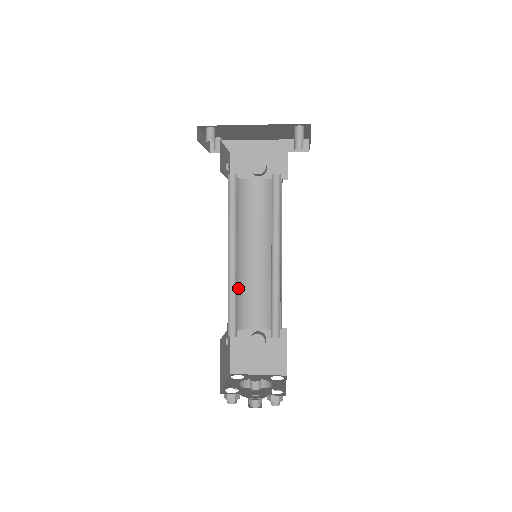
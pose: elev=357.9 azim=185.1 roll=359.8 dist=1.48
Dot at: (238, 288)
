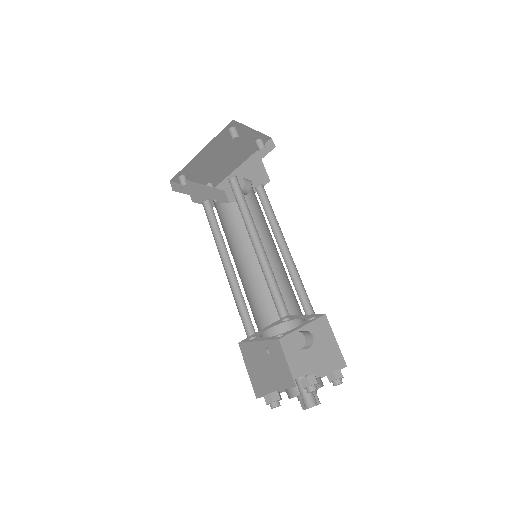
Dot at: (260, 295)
